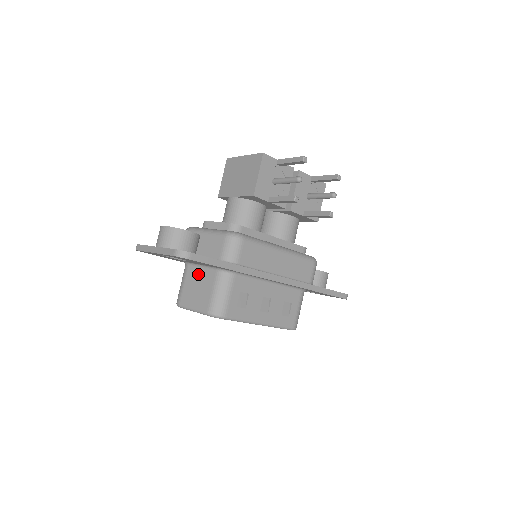
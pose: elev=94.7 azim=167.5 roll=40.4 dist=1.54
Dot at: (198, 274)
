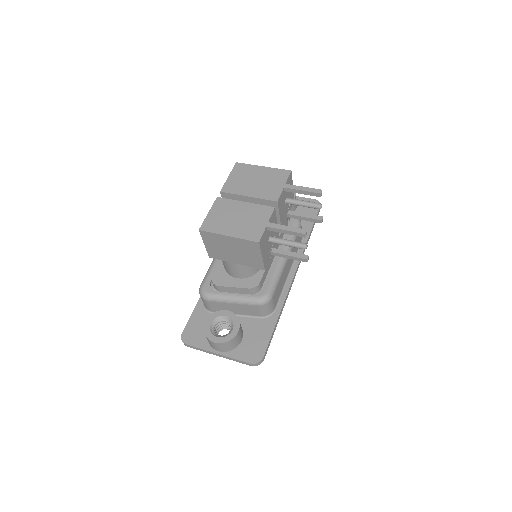
Dot at: occluded
